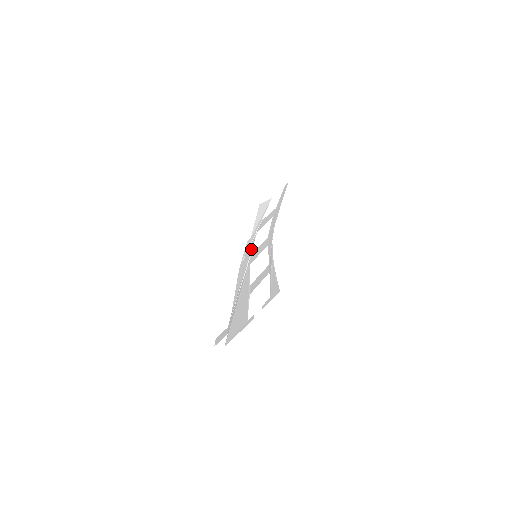
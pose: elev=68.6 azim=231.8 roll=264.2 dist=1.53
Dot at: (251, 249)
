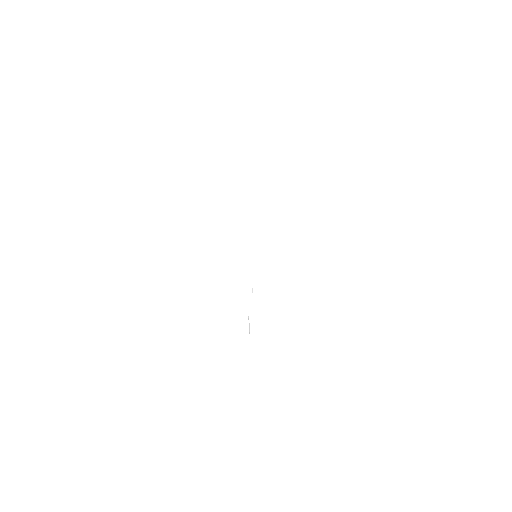
Dot at: occluded
